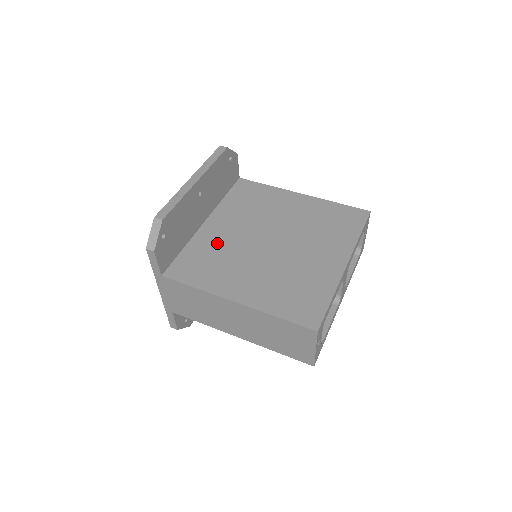
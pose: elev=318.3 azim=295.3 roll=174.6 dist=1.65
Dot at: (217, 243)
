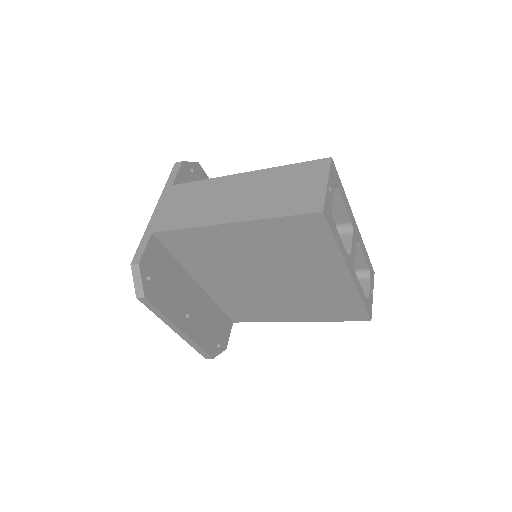
Dot at: occluded
